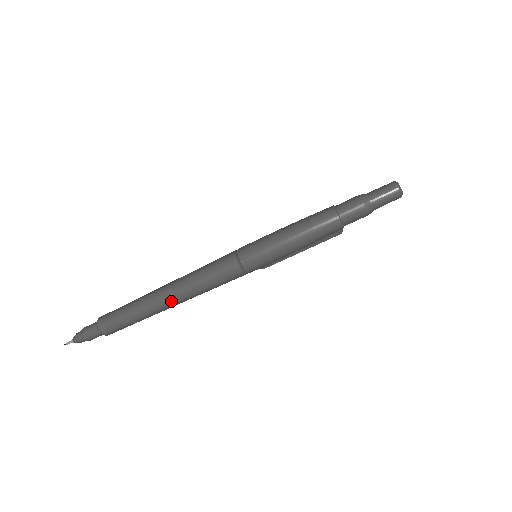
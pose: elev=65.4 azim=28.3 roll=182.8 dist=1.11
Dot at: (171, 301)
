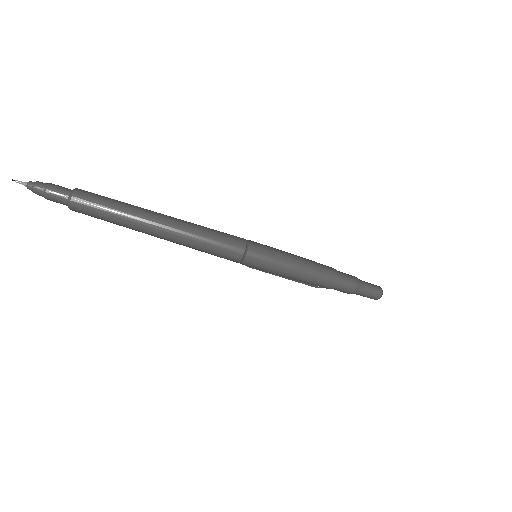
Dot at: (163, 234)
